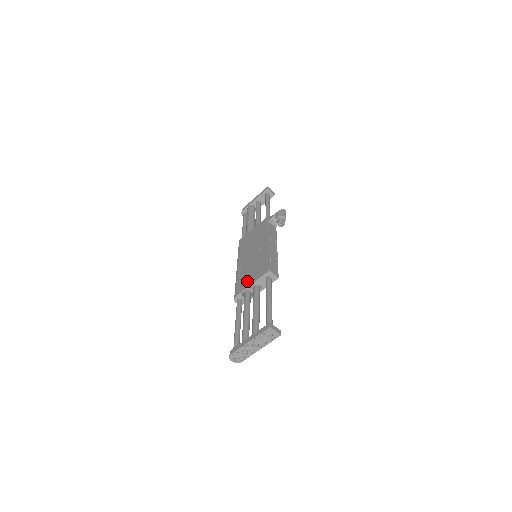
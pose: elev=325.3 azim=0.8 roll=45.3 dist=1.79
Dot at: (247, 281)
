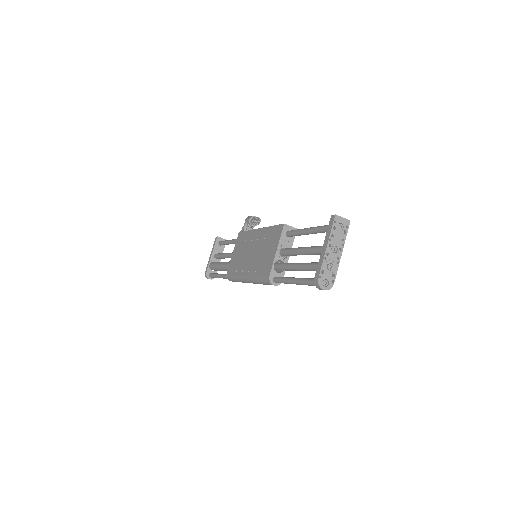
Dot at: (269, 257)
